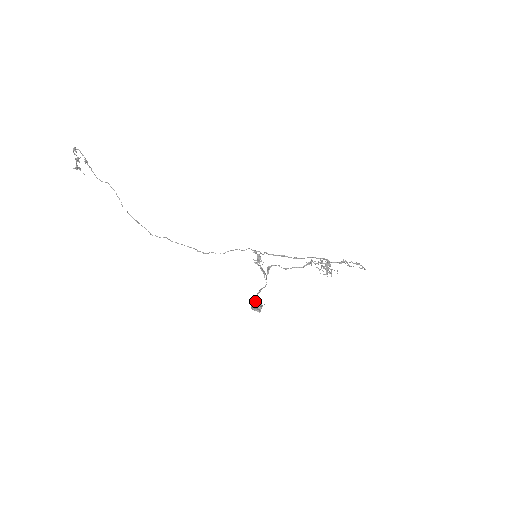
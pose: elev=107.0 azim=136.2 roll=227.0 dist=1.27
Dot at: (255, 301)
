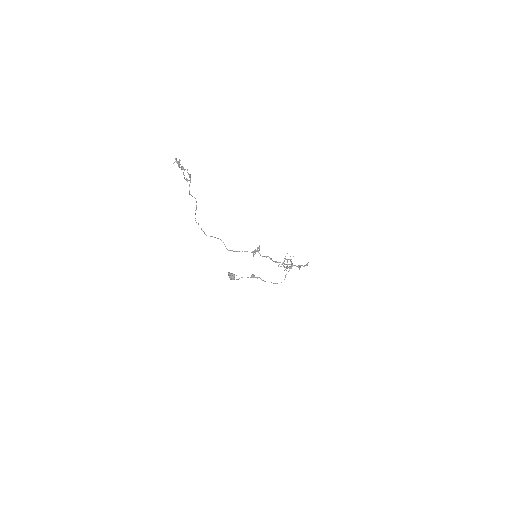
Dot at: (232, 278)
